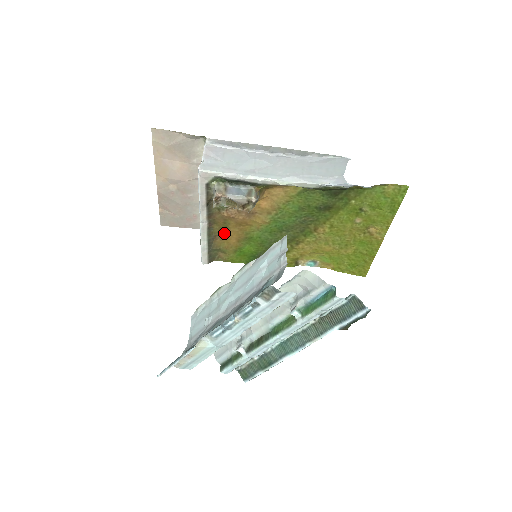
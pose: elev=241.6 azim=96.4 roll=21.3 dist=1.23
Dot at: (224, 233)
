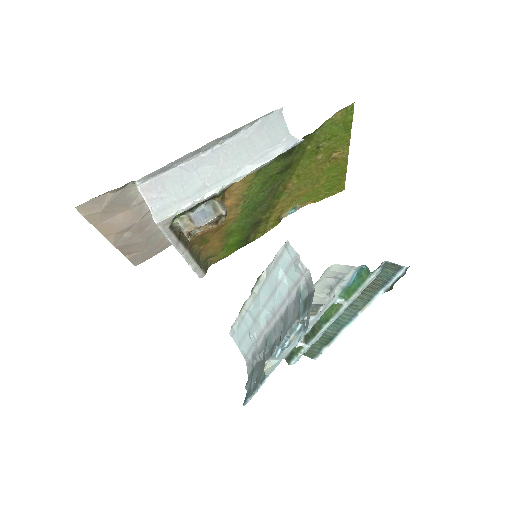
Dot at: (205, 245)
